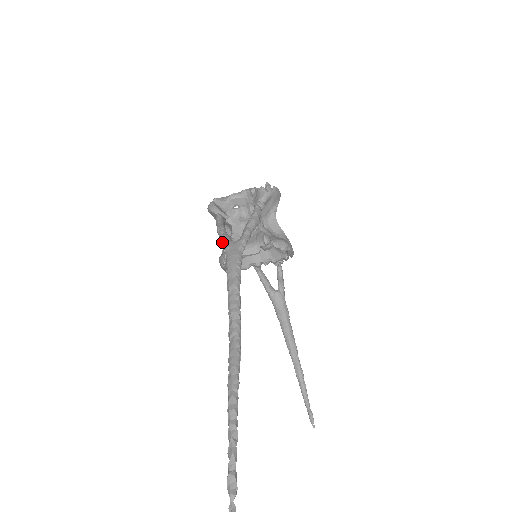
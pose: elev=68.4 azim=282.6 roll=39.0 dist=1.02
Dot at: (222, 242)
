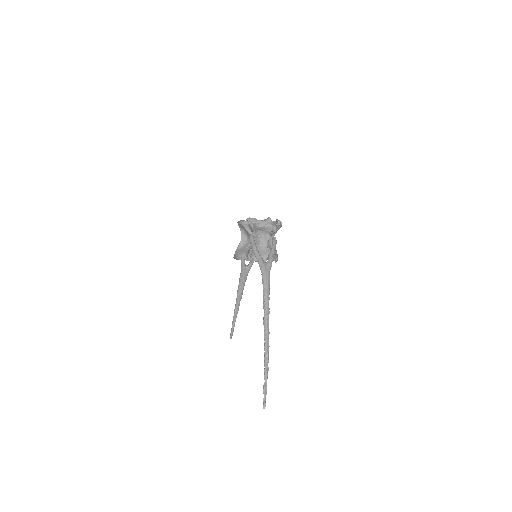
Dot at: (257, 260)
